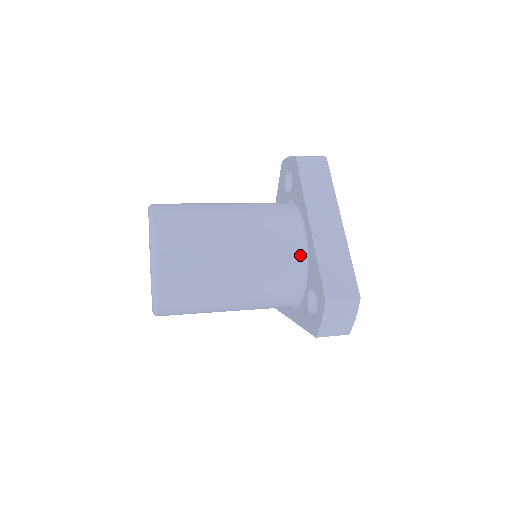
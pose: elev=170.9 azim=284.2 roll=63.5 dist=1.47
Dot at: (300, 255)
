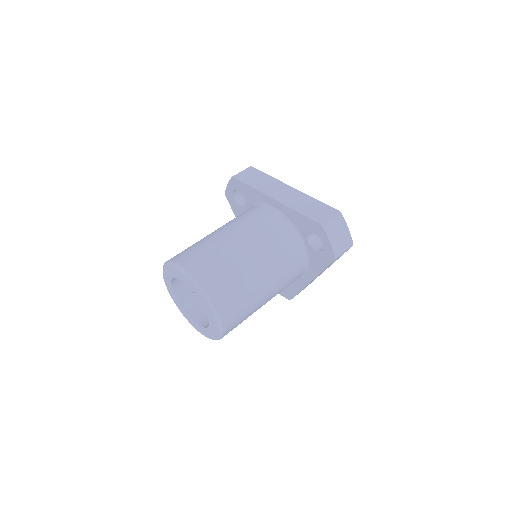
Dot at: occluded
